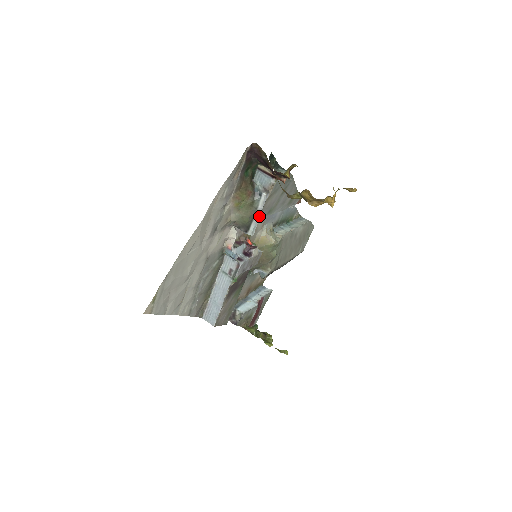
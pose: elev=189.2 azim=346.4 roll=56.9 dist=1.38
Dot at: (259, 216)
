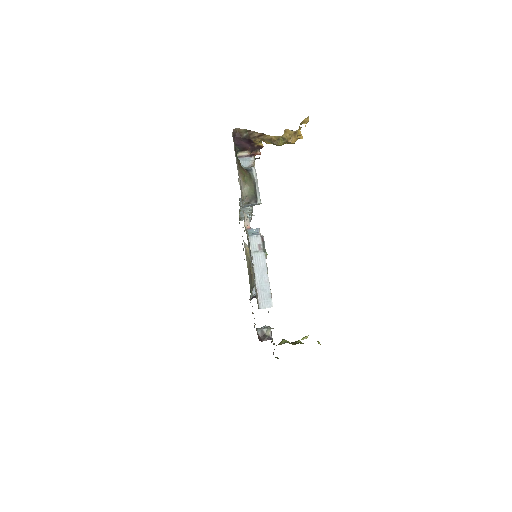
Dot at: occluded
